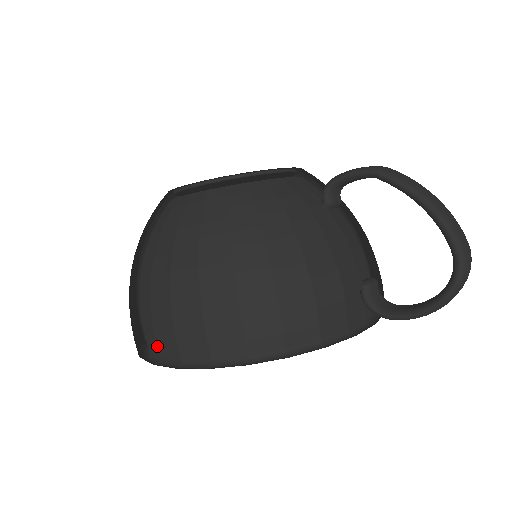
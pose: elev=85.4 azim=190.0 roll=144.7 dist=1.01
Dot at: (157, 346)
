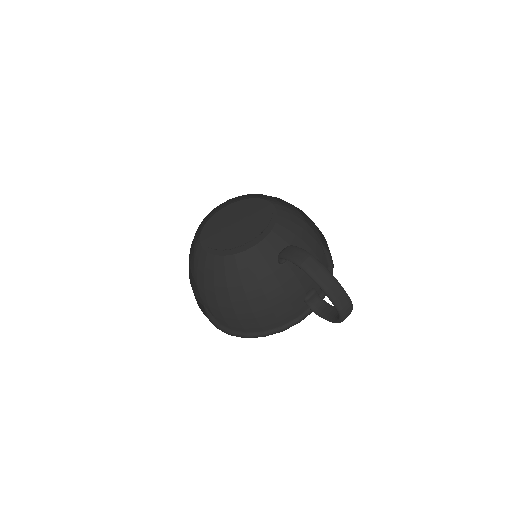
Dot at: occluded
